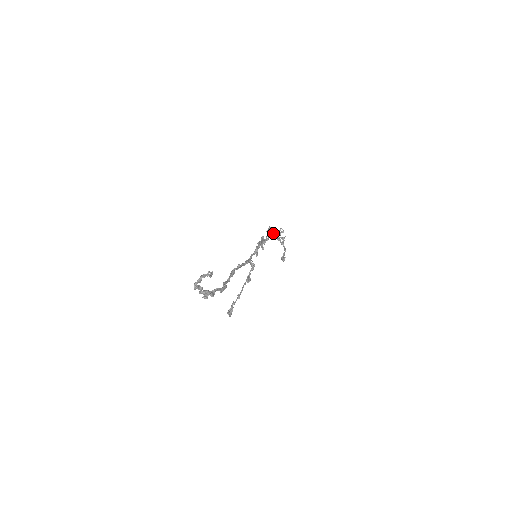
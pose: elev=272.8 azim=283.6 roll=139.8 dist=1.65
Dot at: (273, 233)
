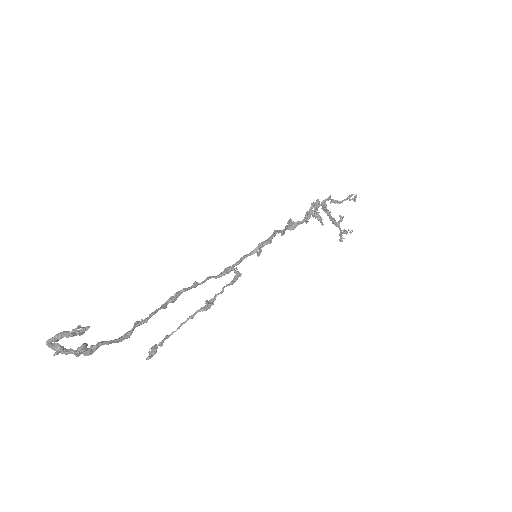
Dot at: (312, 216)
